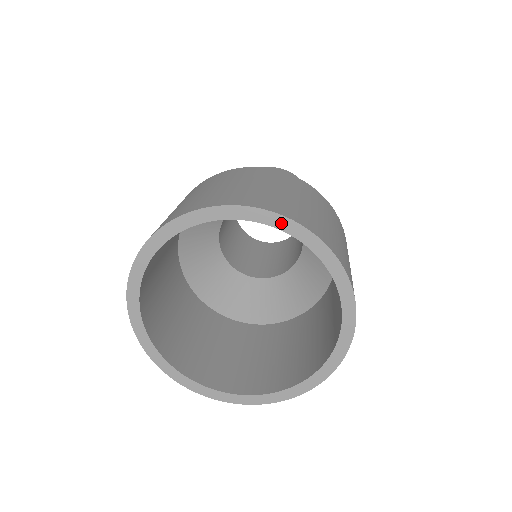
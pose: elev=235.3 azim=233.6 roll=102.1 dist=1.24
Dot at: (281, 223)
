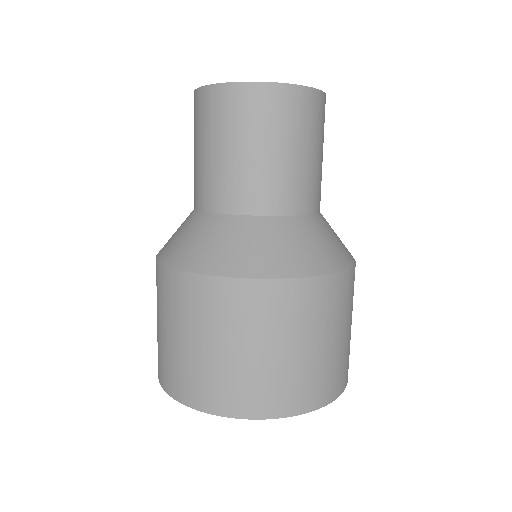
Dot at: occluded
